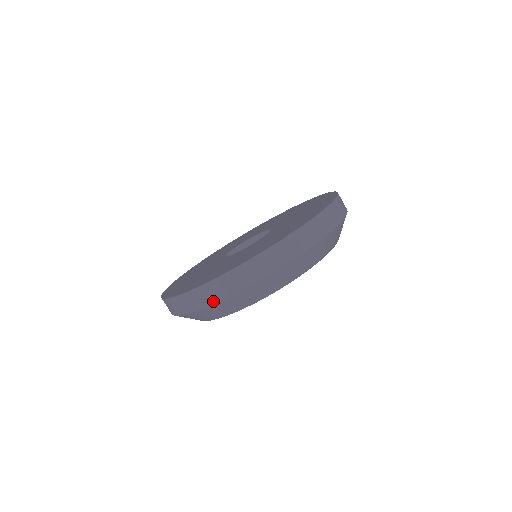
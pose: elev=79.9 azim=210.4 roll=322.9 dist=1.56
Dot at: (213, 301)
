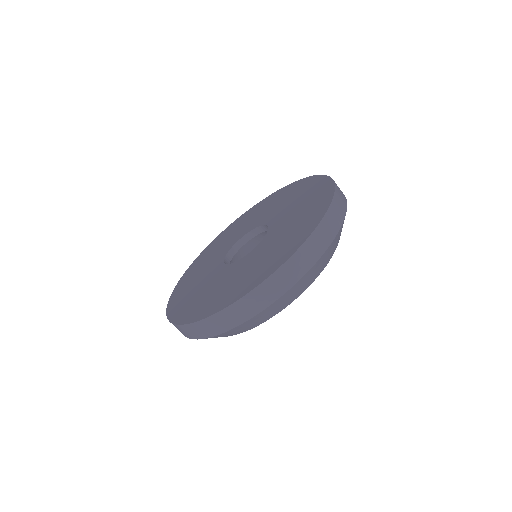
Dot at: (187, 336)
